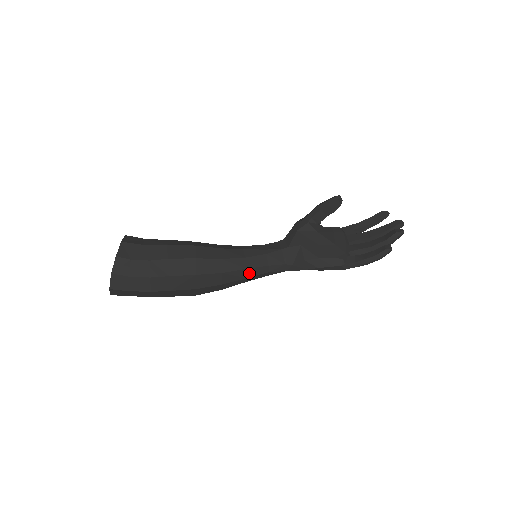
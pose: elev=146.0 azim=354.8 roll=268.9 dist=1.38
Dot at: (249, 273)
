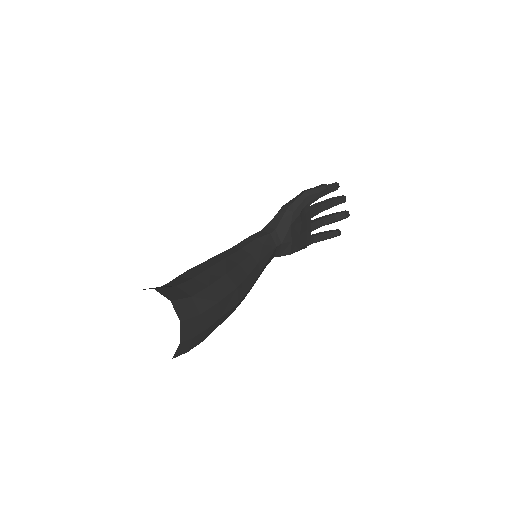
Dot at: occluded
